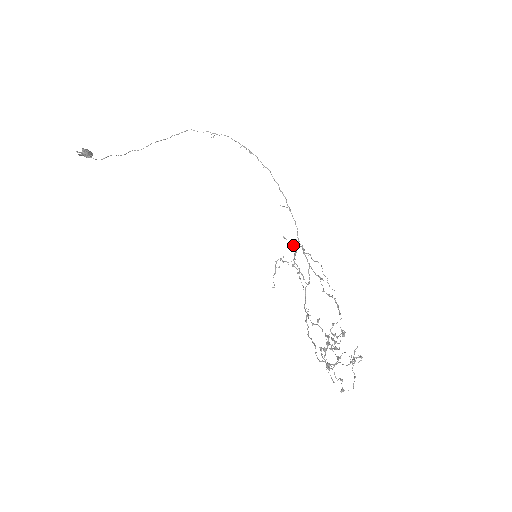
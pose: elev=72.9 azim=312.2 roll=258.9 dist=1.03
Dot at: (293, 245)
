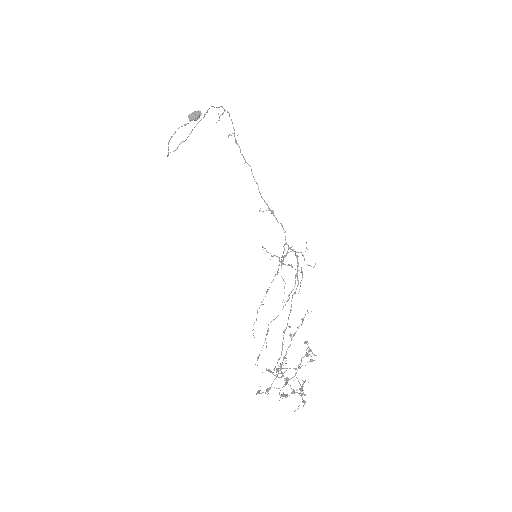
Dot at: (271, 256)
